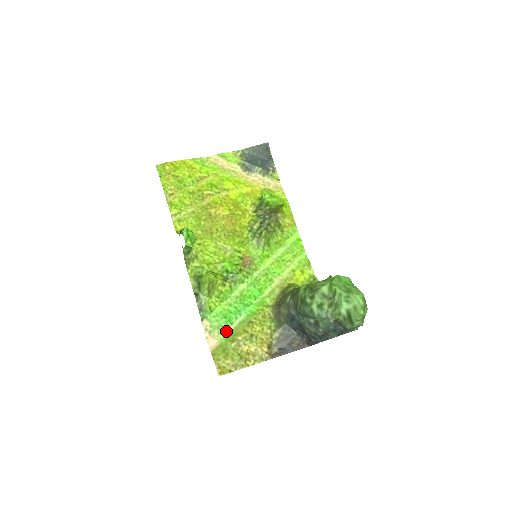
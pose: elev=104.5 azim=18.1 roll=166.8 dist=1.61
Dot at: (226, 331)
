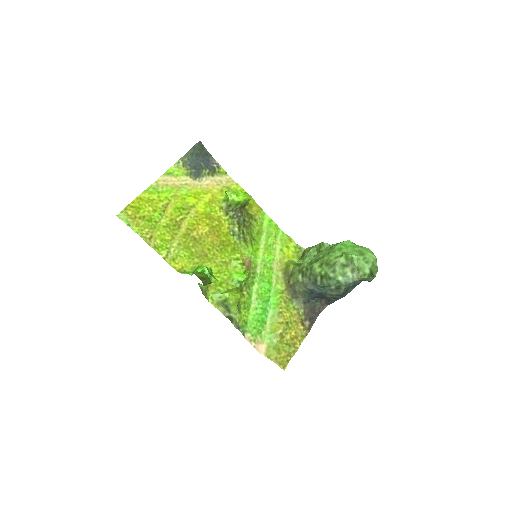
Dot at: (265, 332)
